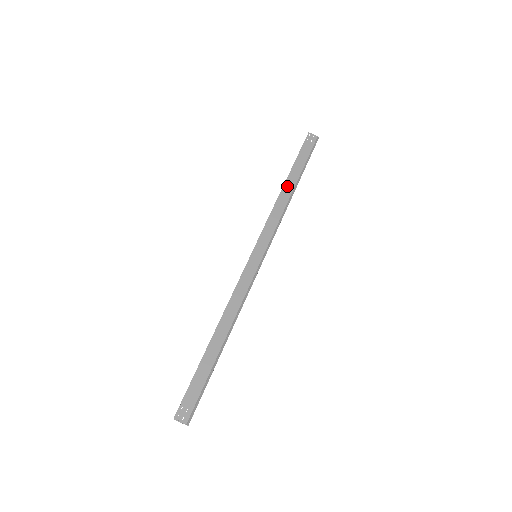
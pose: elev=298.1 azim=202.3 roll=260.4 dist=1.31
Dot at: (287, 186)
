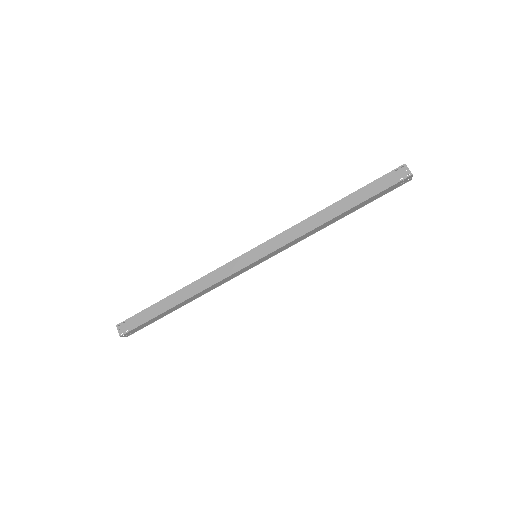
Dot at: (336, 218)
